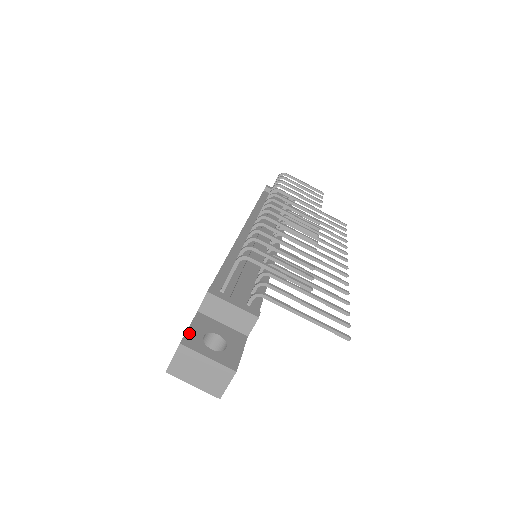
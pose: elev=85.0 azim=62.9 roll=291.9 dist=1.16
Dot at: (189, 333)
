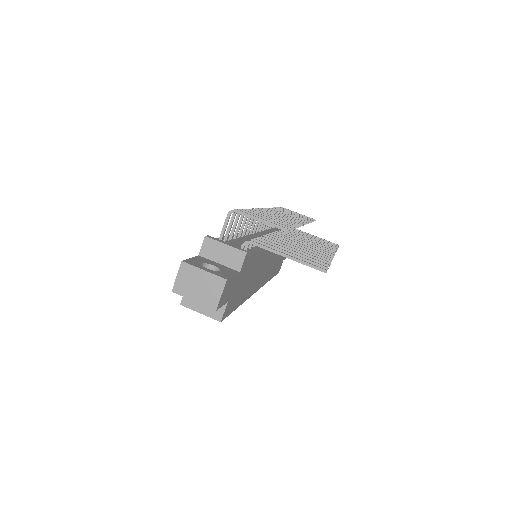
Dot at: (190, 260)
